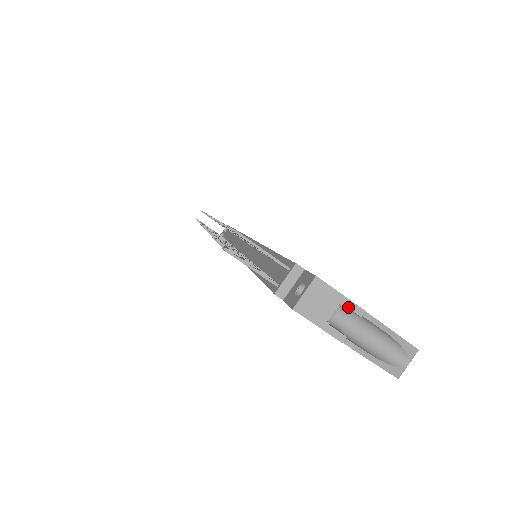
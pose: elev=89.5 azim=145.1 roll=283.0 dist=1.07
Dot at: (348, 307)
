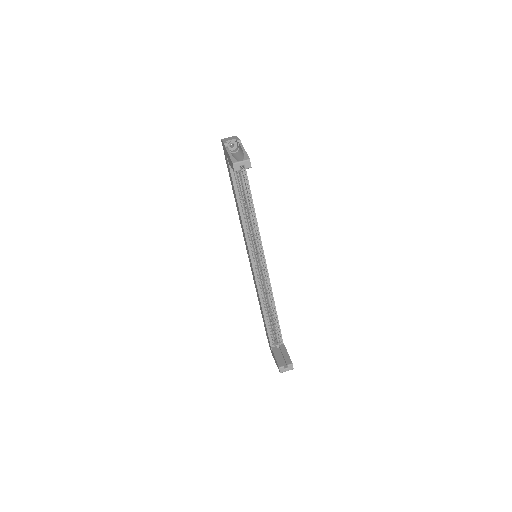
Dot at: (236, 139)
